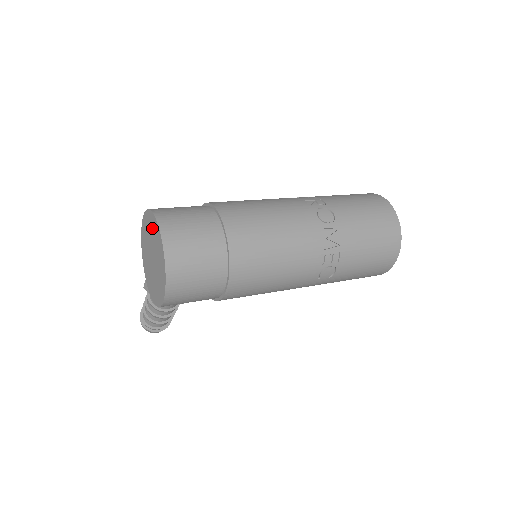
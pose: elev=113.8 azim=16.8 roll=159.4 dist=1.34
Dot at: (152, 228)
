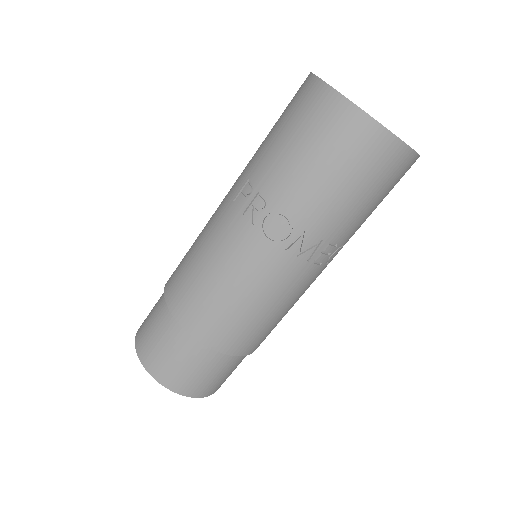
Dot at: occluded
